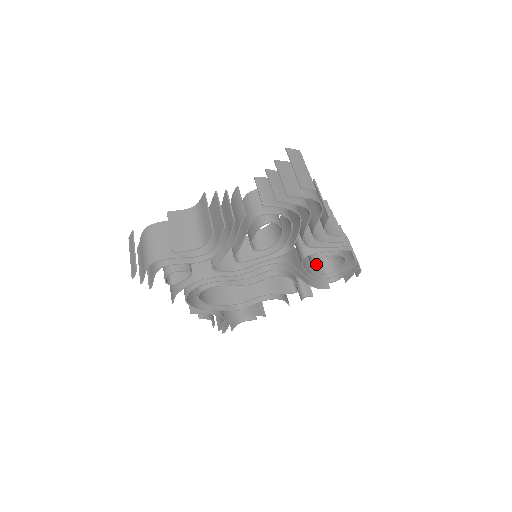
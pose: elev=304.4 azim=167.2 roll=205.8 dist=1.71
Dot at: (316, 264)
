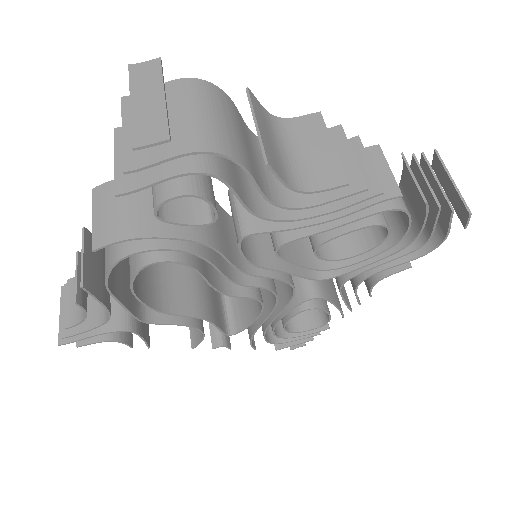
Dot at: occluded
